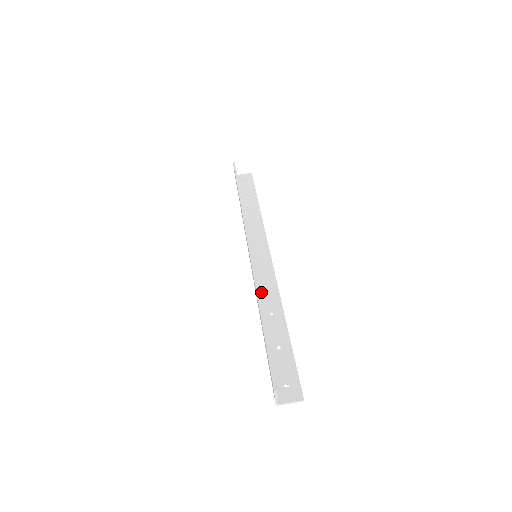
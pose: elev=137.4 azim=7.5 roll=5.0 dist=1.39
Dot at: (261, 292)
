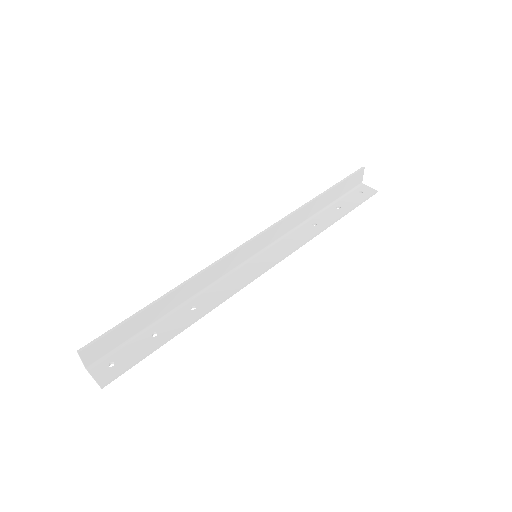
Dot at: (215, 286)
